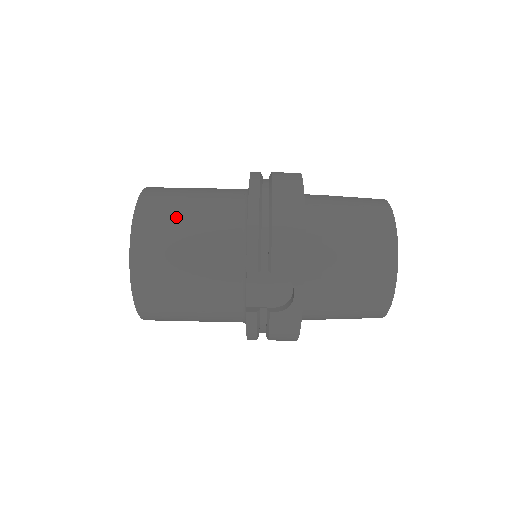
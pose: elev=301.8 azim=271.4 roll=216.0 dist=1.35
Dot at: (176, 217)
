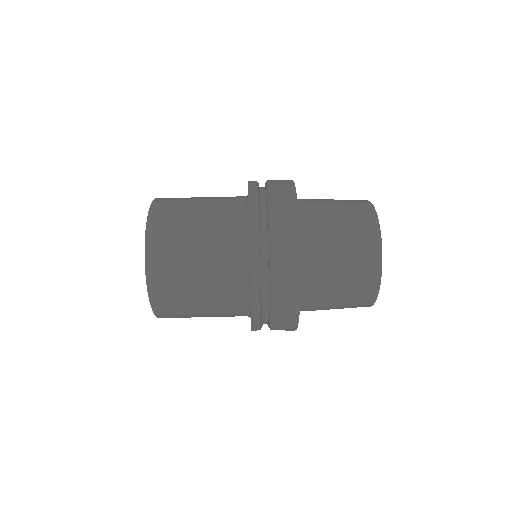
Dot at: (186, 294)
